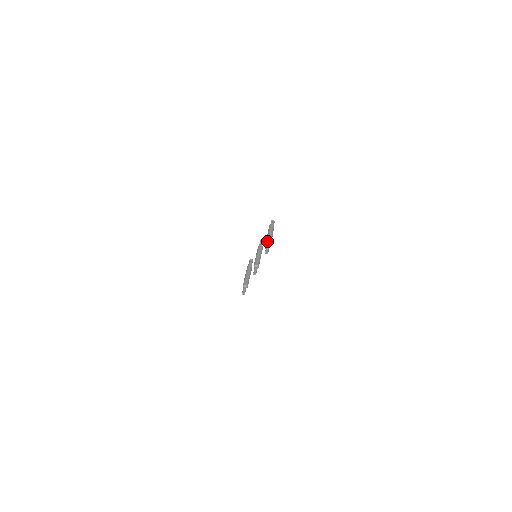
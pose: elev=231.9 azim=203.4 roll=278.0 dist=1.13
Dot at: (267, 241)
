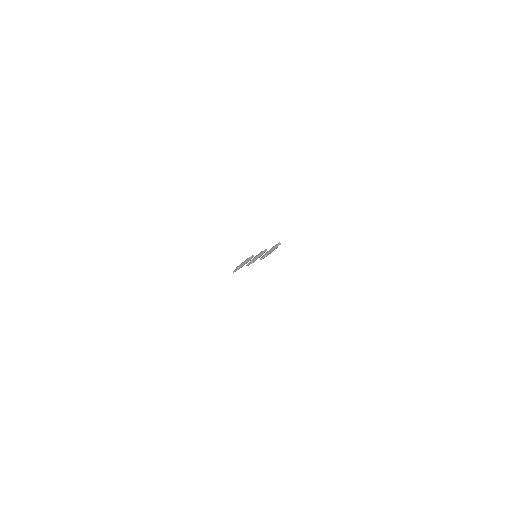
Dot at: (267, 253)
